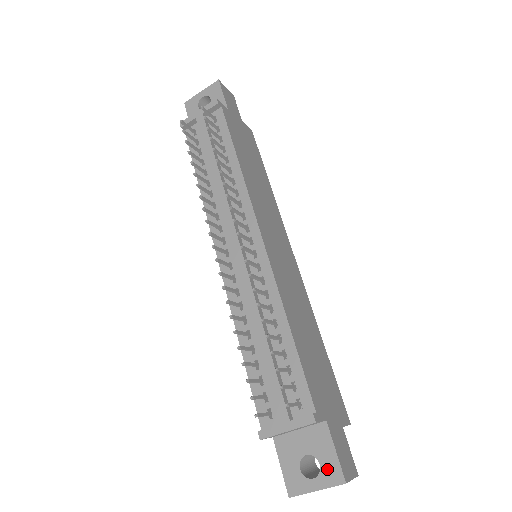
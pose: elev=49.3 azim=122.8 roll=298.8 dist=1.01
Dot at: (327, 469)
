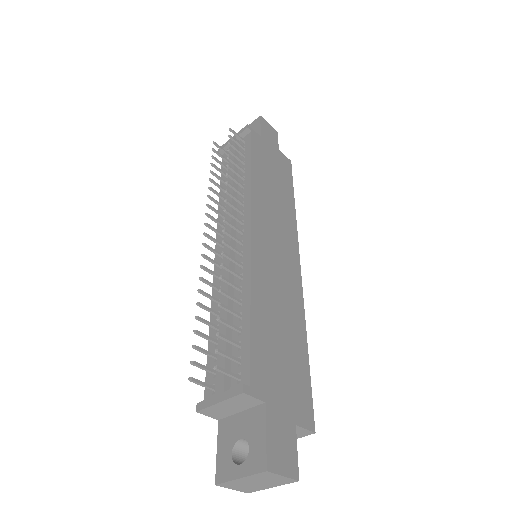
Dot at: (254, 454)
